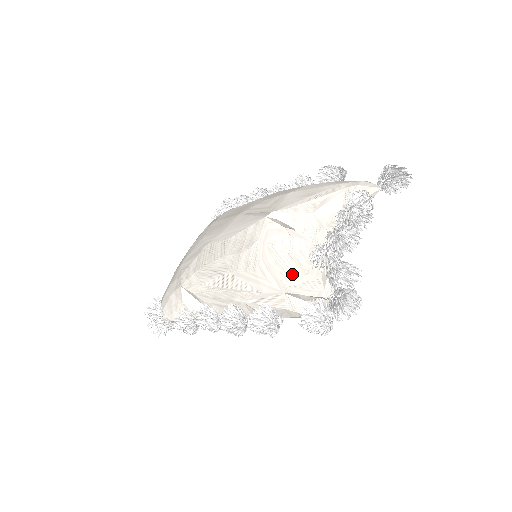
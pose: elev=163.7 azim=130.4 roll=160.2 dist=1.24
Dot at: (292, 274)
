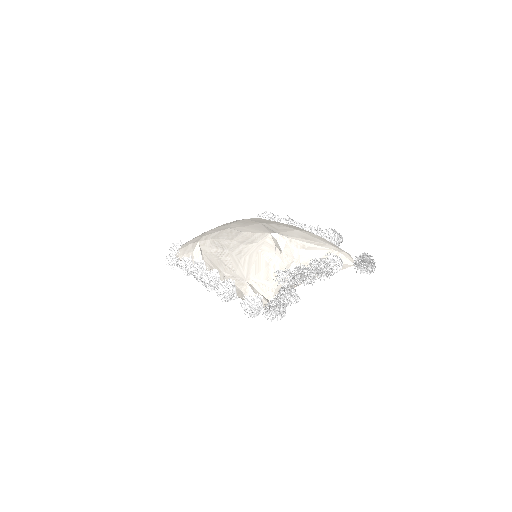
Dot at: (259, 274)
